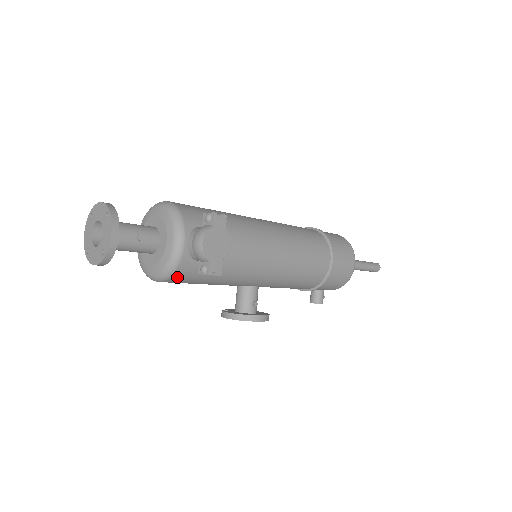
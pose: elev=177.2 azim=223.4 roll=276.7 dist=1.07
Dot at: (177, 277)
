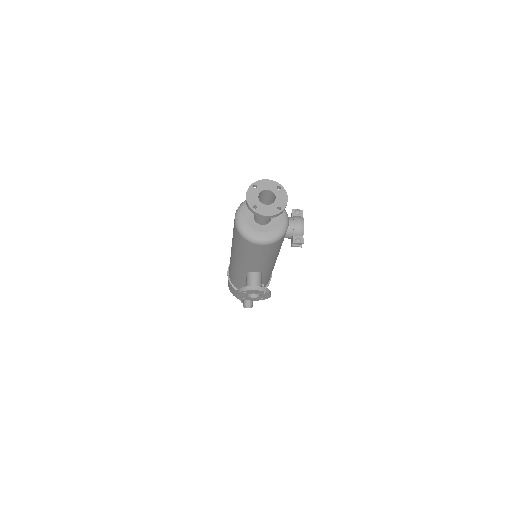
Dot at: (276, 244)
